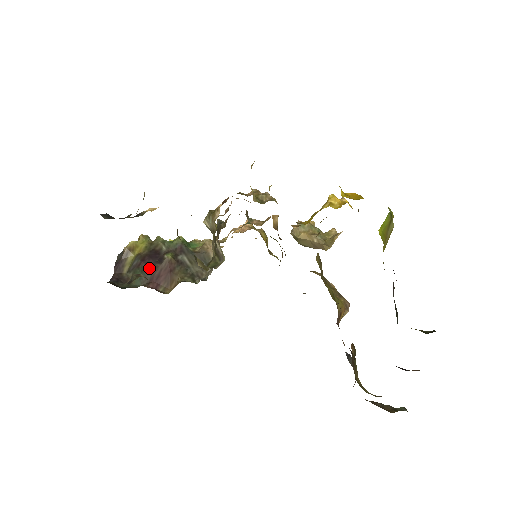
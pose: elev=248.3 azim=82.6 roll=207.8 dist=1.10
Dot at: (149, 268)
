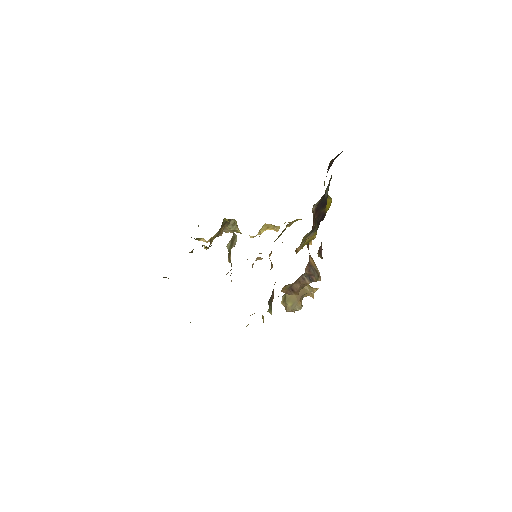
Dot at: occluded
